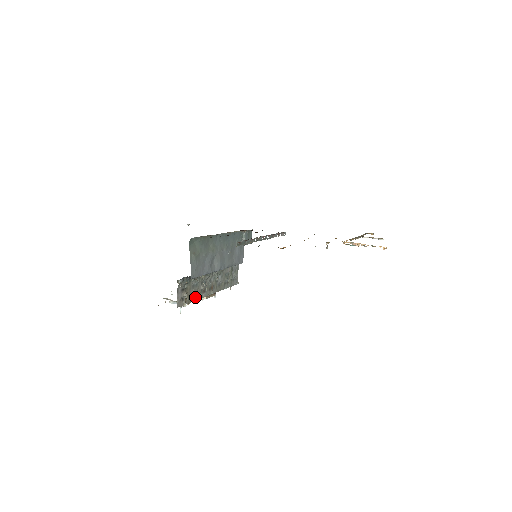
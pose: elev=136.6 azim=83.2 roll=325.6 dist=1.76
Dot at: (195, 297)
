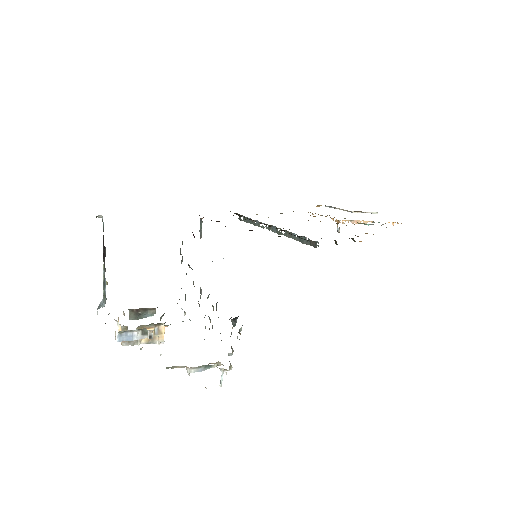
Dot at: occluded
